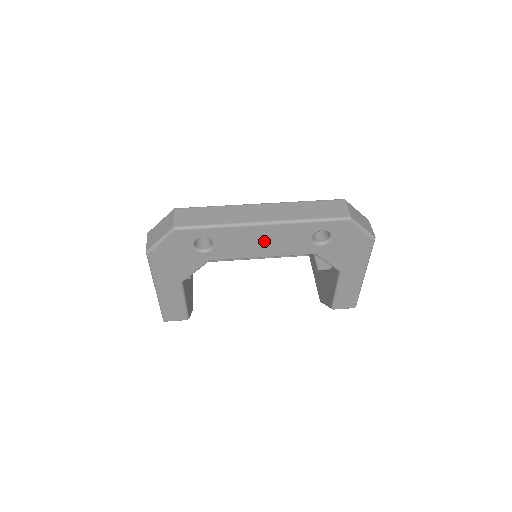
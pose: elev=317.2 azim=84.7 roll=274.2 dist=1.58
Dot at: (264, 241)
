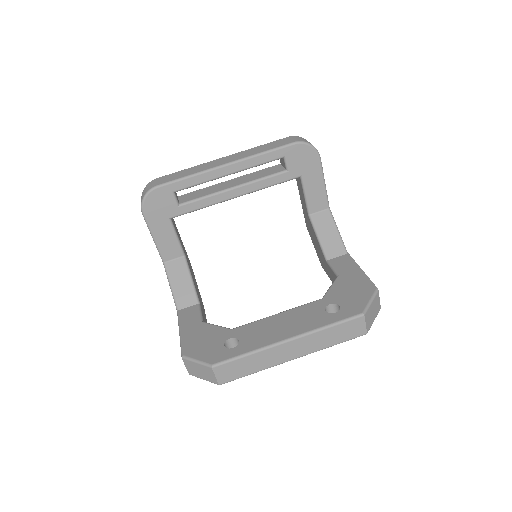
Dot at: occluded
